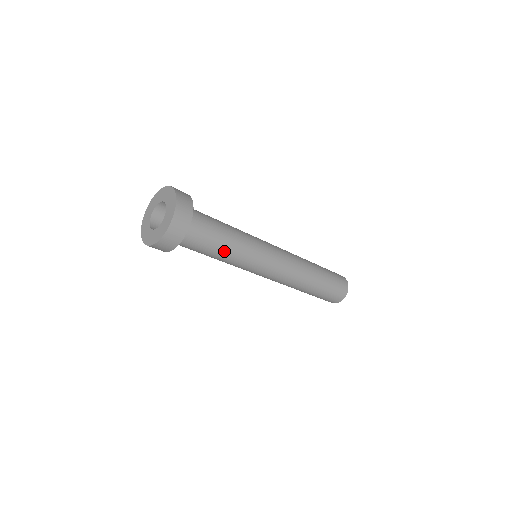
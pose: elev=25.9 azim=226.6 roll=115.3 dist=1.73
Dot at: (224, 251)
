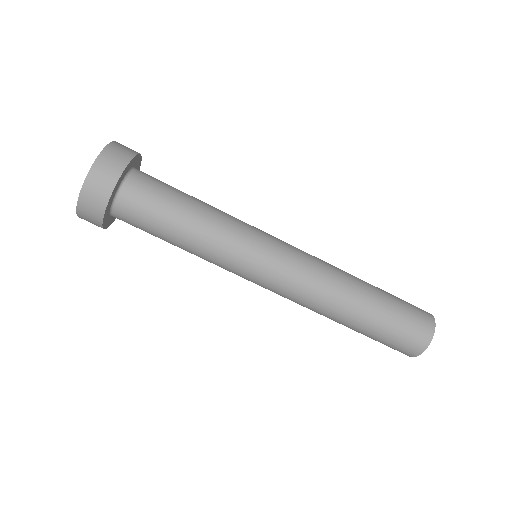
Dot at: (195, 214)
